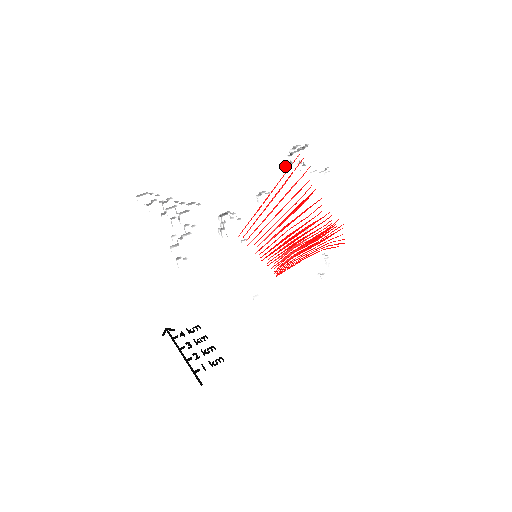
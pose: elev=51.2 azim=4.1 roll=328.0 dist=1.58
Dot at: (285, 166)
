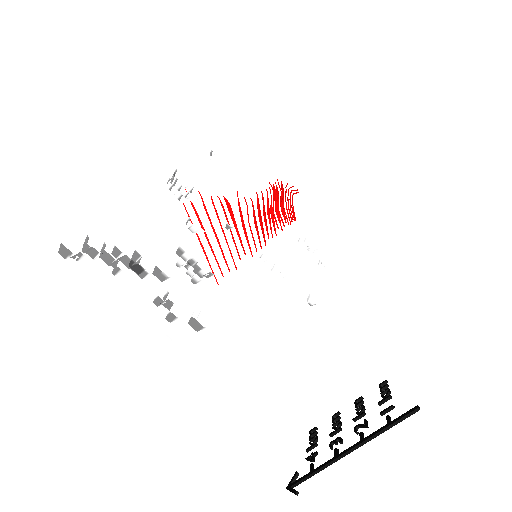
Dot at: (179, 202)
